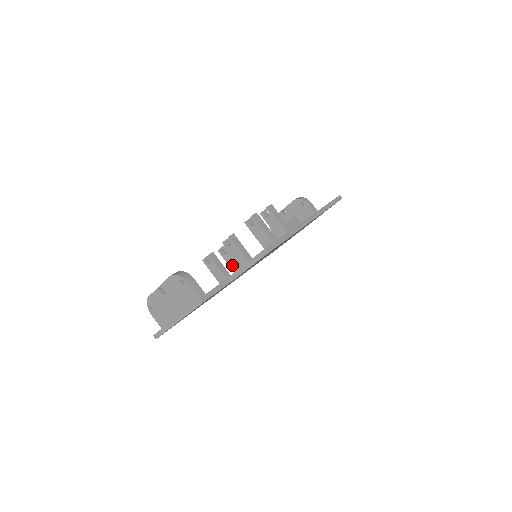
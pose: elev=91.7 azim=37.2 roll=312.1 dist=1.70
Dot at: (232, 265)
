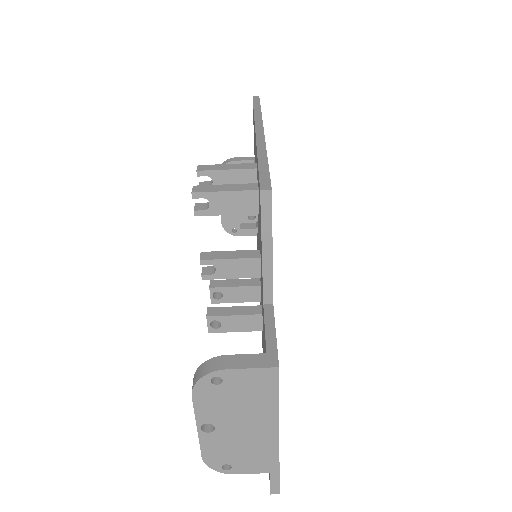
Dot at: (245, 297)
